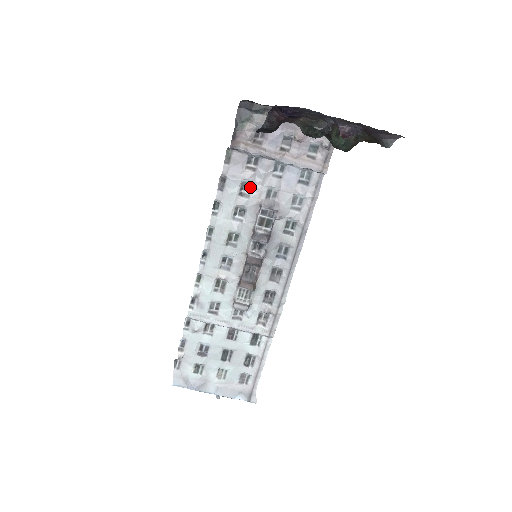
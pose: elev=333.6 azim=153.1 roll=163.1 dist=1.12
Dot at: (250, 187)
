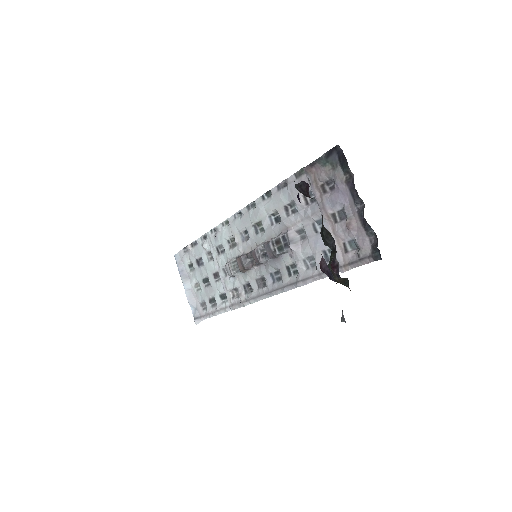
Dot at: (296, 211)
